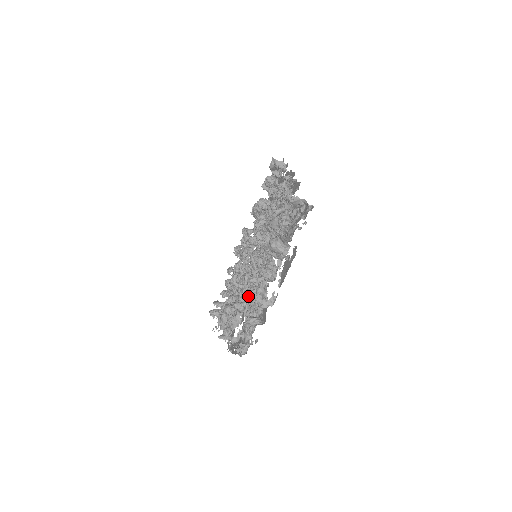
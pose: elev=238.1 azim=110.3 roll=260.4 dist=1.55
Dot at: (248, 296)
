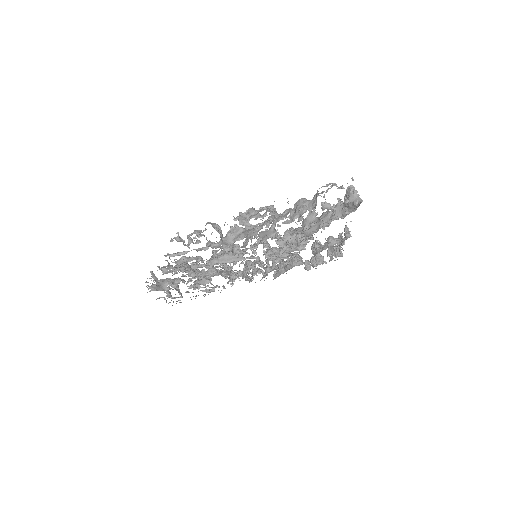
Dot at: (232, 226)
